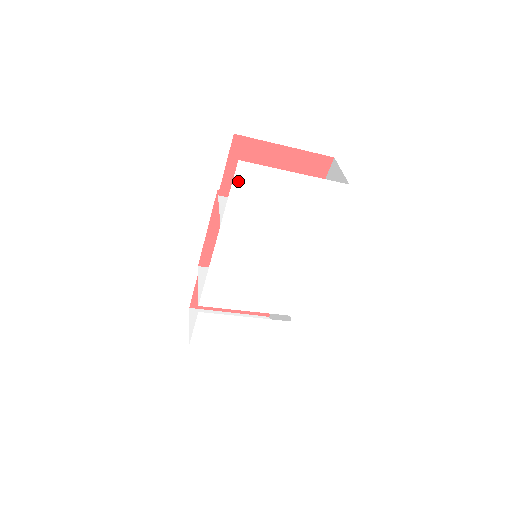
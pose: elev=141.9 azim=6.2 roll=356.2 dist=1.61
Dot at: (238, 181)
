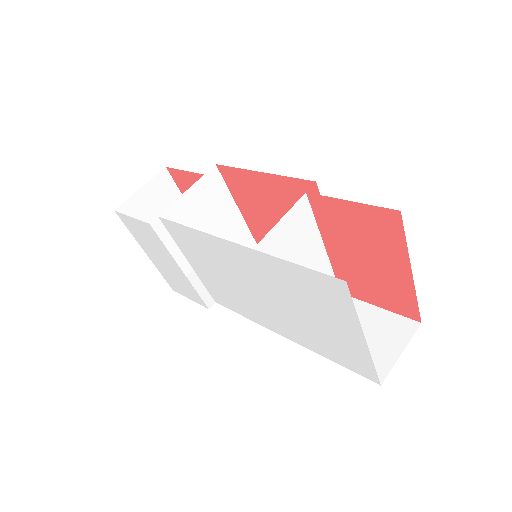
Dot at: (318, 276)
